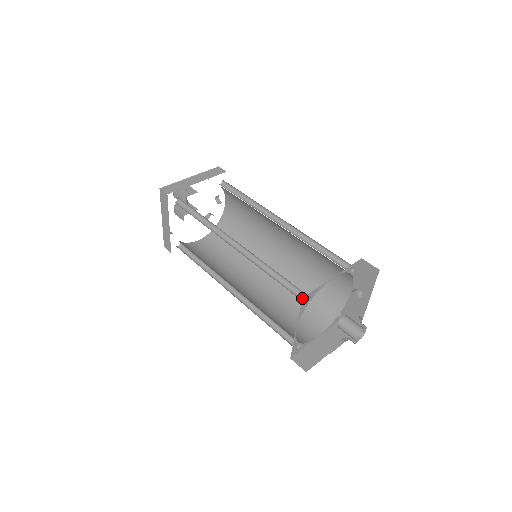
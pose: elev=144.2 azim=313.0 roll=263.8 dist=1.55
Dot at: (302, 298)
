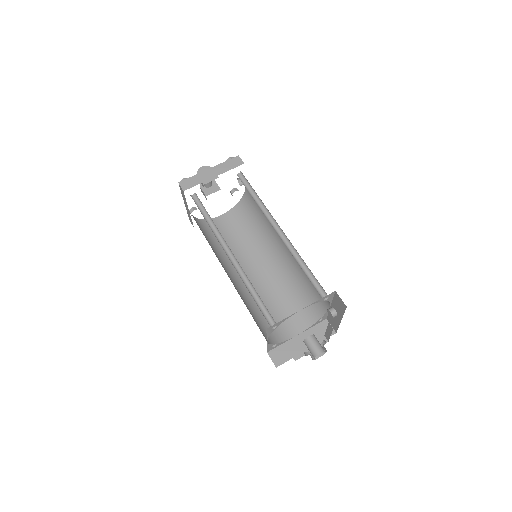
Dot at: (266, 329)
